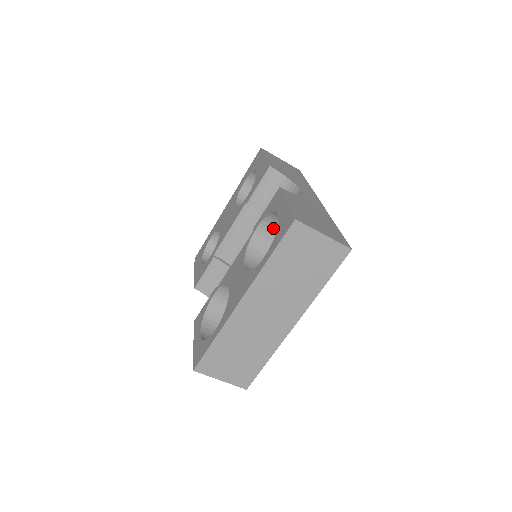
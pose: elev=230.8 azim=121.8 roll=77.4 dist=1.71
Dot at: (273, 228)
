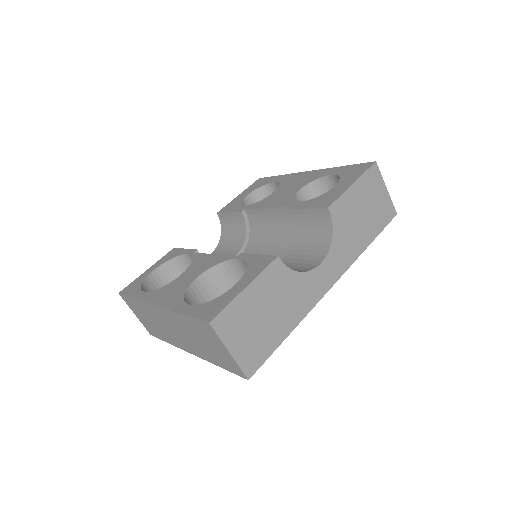
Dot at: occluded
